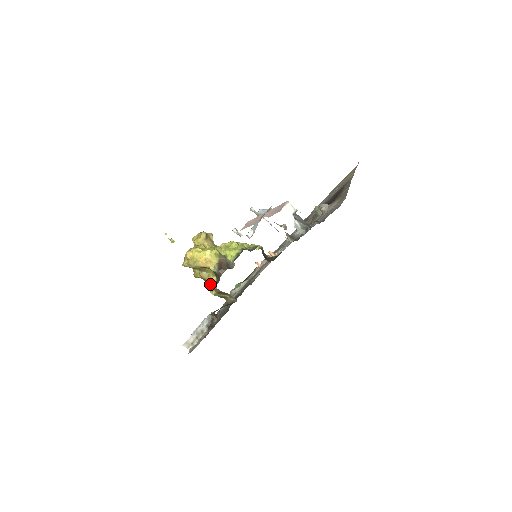
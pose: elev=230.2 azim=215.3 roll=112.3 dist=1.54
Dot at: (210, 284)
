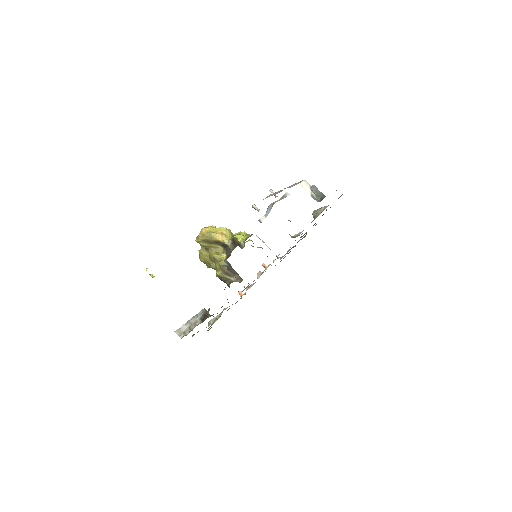
Dot at: (217, 264)
